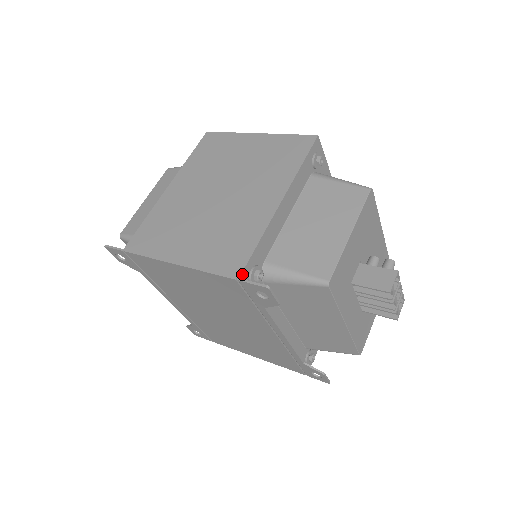
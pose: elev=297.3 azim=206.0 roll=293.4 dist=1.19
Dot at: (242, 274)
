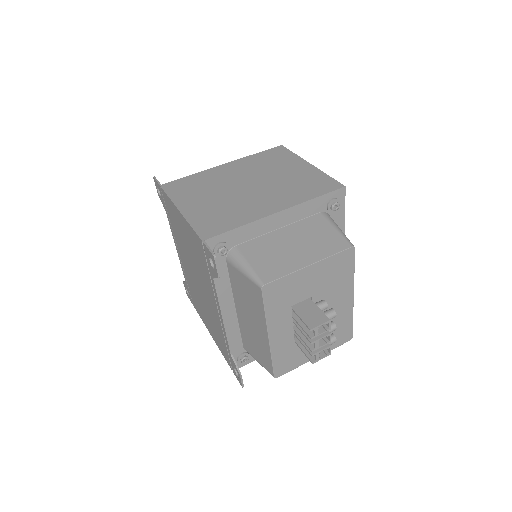
Dot at: (209, 240)
